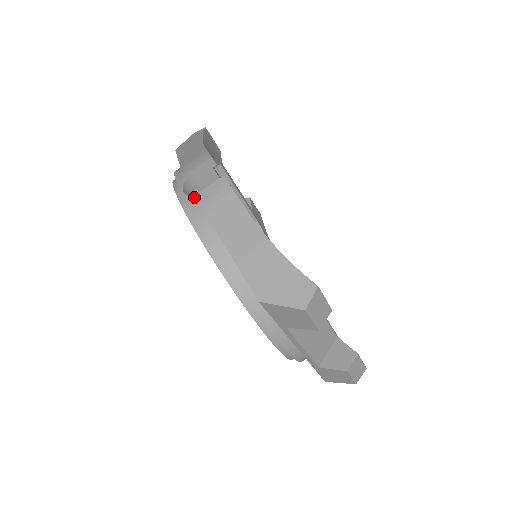
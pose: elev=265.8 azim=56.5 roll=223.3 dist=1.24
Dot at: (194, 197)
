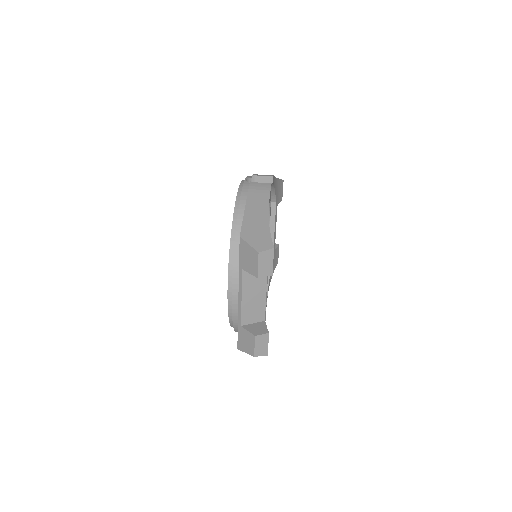
Dot at: (249, 183)
